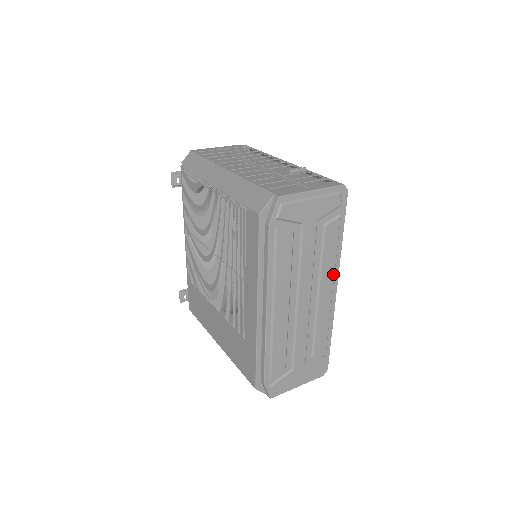
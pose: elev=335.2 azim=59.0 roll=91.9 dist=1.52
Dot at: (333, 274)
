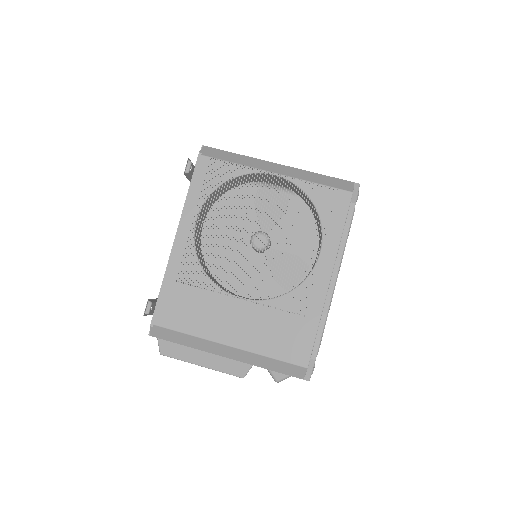
Dot at: occluded
